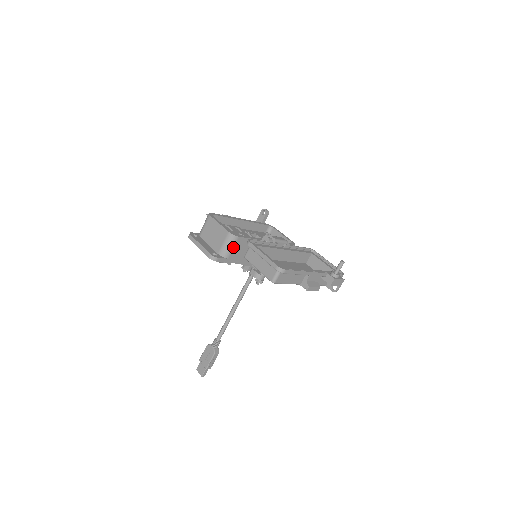
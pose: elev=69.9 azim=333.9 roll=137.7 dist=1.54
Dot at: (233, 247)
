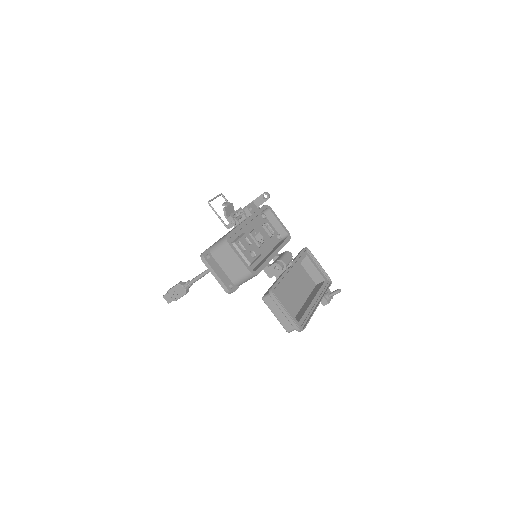
Dot at: (249, 279)
